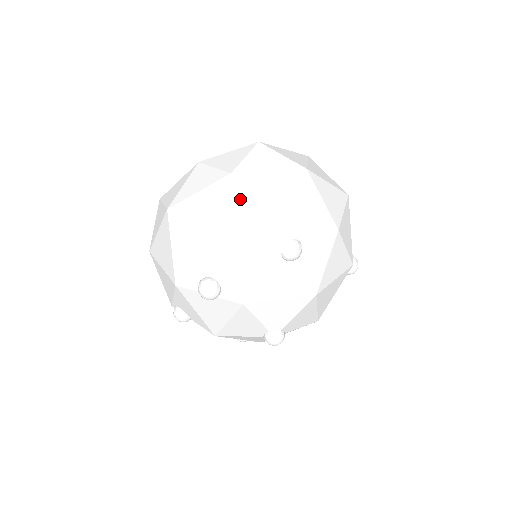
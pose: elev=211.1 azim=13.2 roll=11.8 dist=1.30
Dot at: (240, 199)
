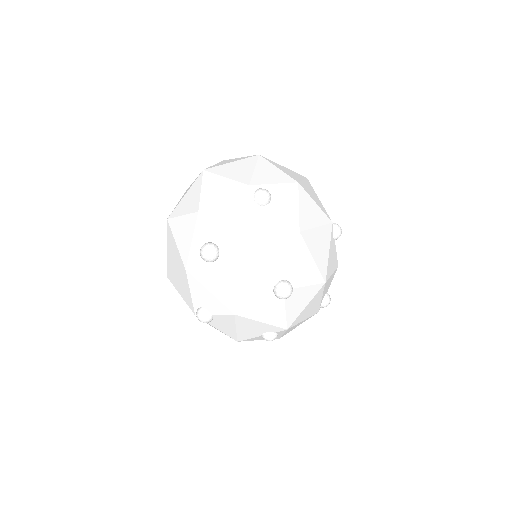
Dot at: (213, 180)
